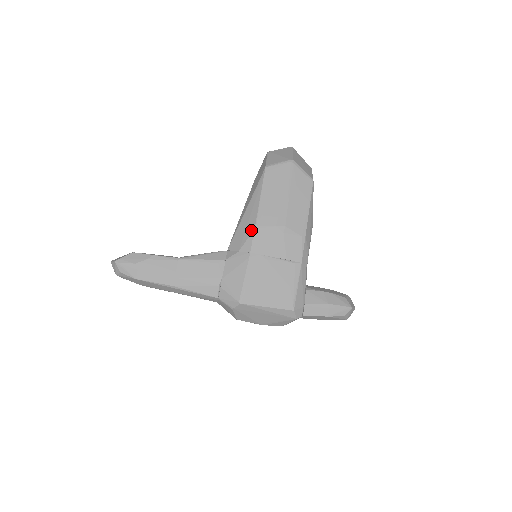
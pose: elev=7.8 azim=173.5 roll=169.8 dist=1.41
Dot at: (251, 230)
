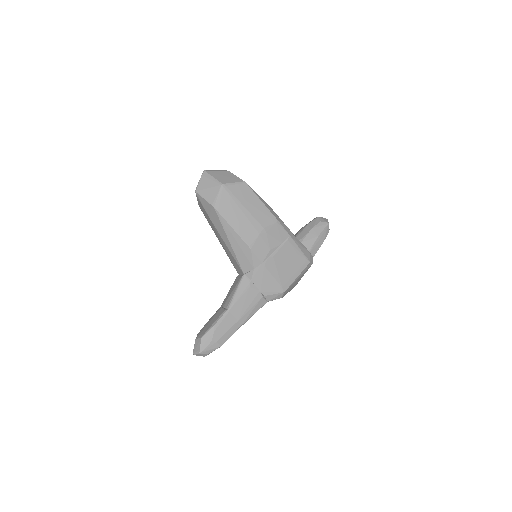
Dot at: (249, 252)
